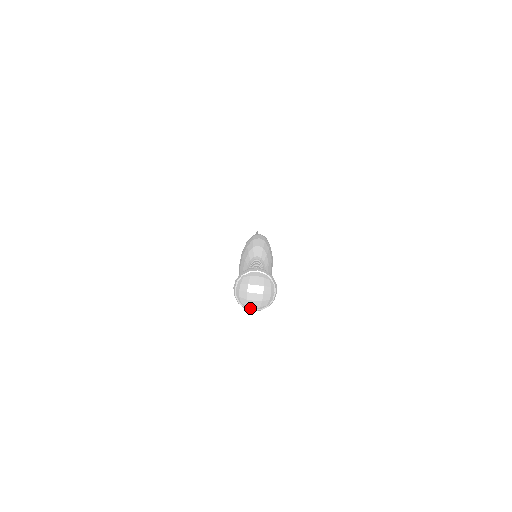
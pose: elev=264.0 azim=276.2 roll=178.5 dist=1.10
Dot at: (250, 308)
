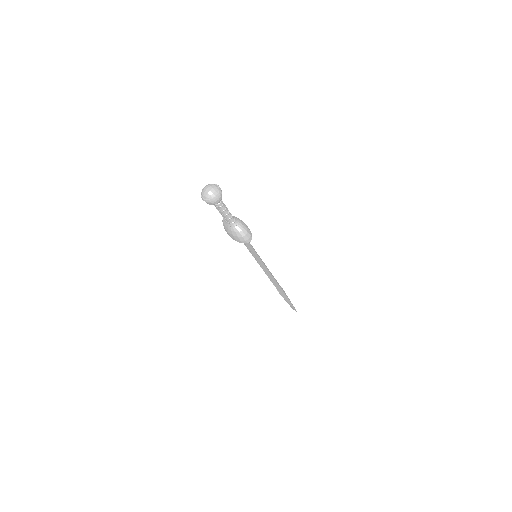
Dot at: (214, 196)
